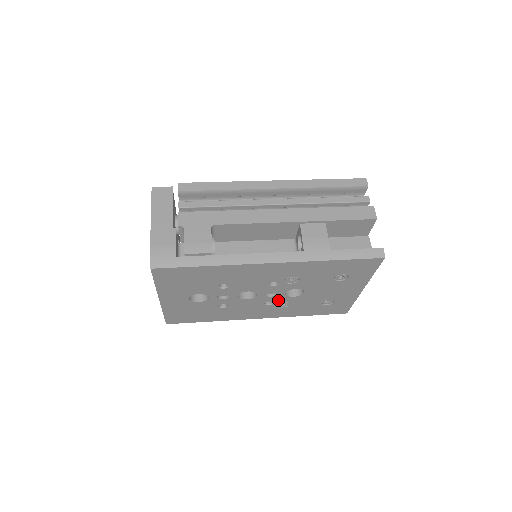
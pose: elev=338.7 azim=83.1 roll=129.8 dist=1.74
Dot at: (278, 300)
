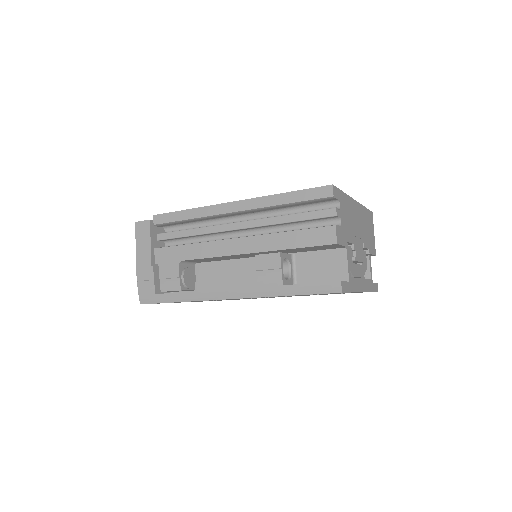
Dot at: occluded
